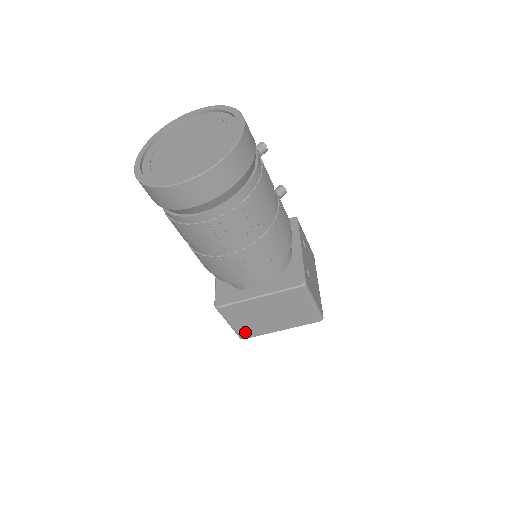
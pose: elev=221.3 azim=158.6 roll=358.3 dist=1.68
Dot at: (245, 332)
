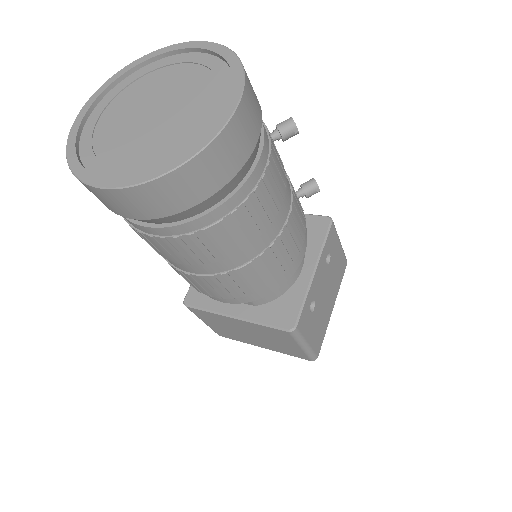
Dot at: (221, 332)
